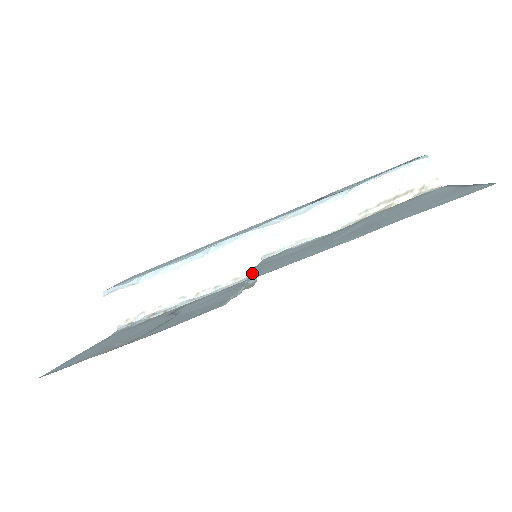
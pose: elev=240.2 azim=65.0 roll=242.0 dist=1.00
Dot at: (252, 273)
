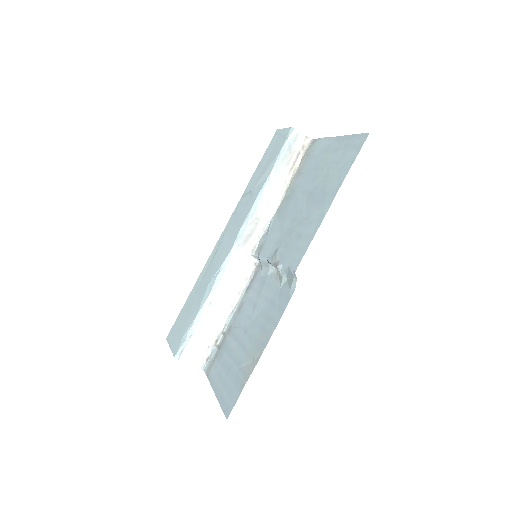
Dot at: (281, 265)
